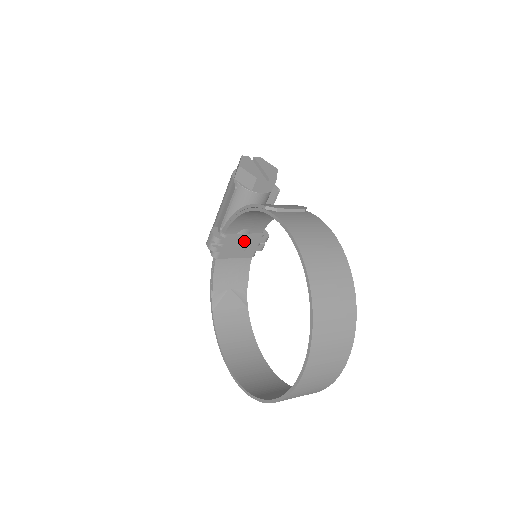
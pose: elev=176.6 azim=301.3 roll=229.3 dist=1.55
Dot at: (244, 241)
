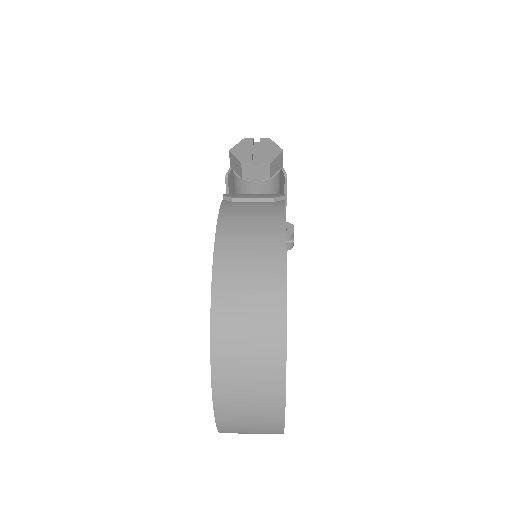
Dot at: occluded
